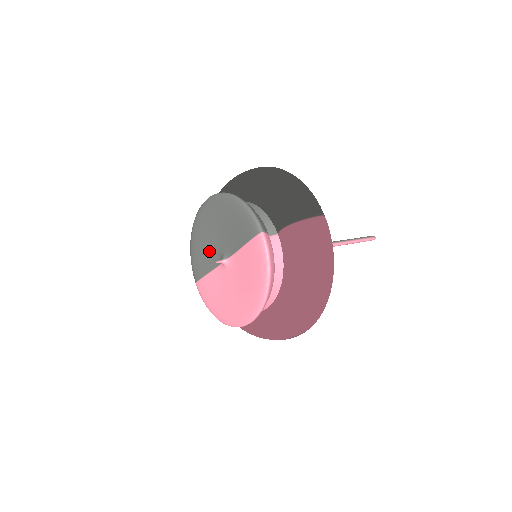
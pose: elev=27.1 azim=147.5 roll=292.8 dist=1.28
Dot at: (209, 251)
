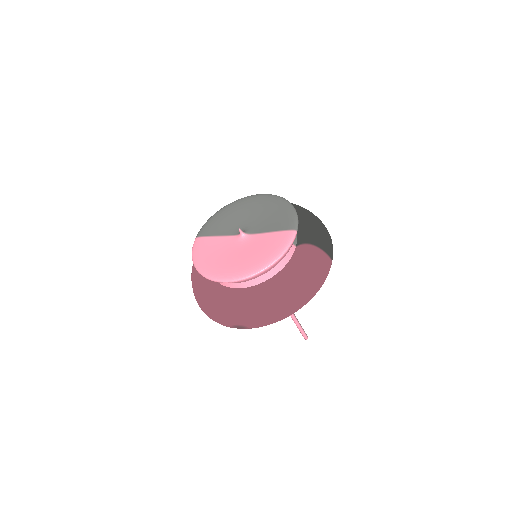
Dot at: (232, 223)
